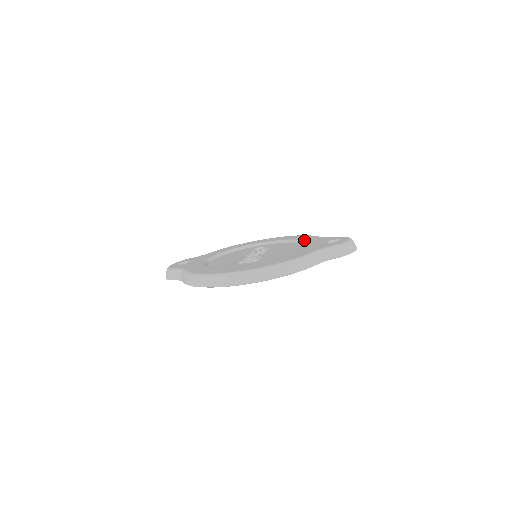
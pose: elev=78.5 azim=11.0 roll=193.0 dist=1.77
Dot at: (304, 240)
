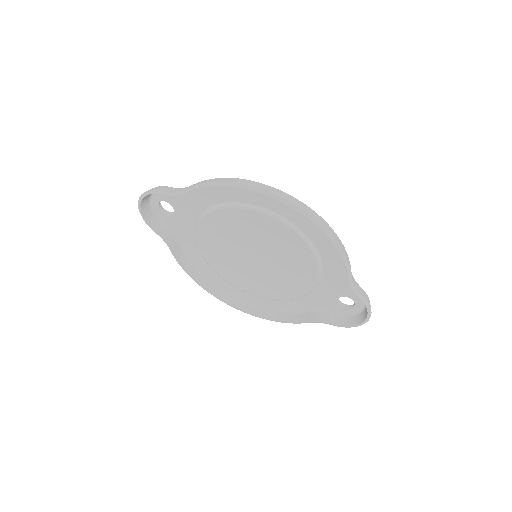
Dot at: occluded
